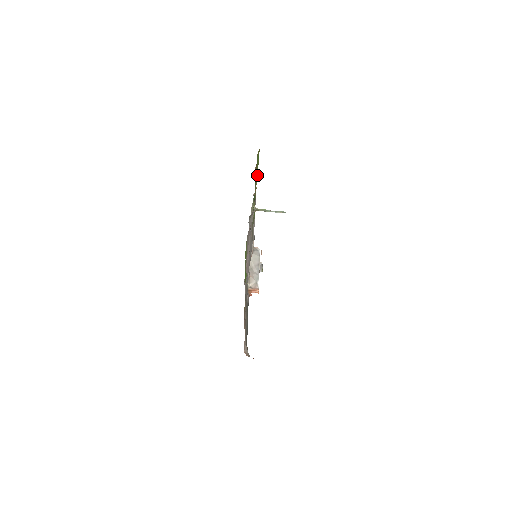
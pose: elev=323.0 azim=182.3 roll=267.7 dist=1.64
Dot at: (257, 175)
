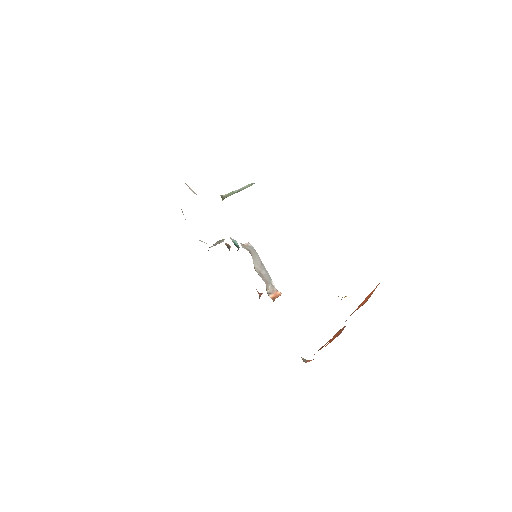
Dot at: occluded
